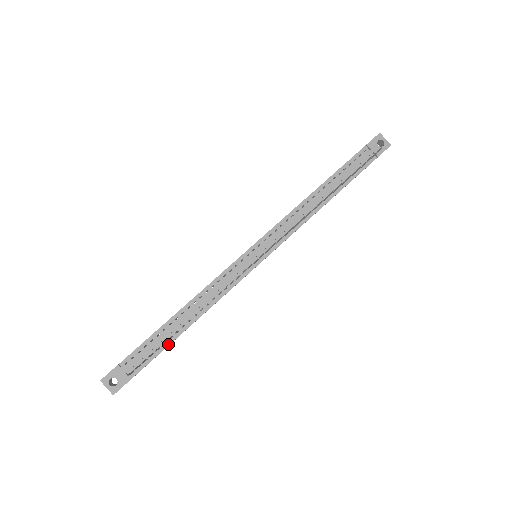
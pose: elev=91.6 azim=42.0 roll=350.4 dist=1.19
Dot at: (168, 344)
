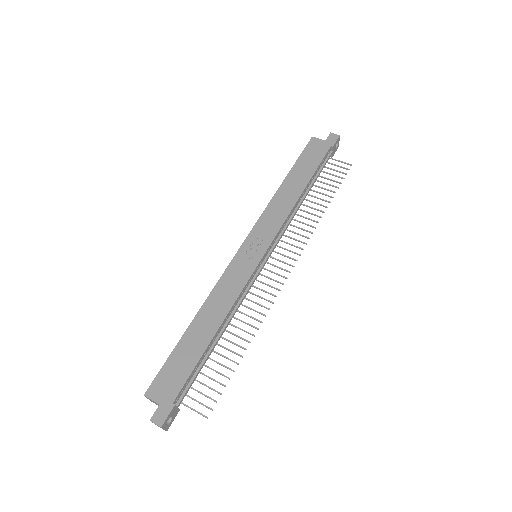
Dot at: (204, 364)
